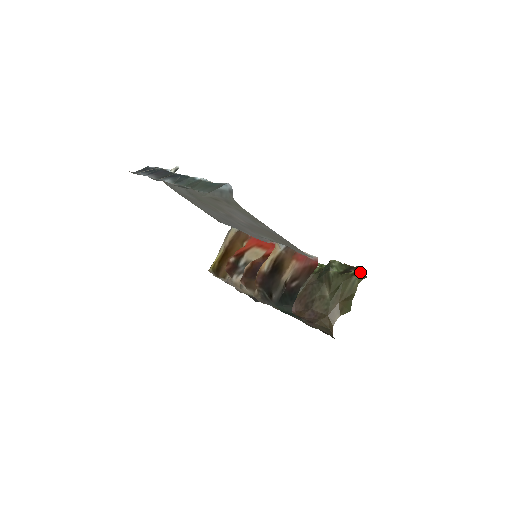
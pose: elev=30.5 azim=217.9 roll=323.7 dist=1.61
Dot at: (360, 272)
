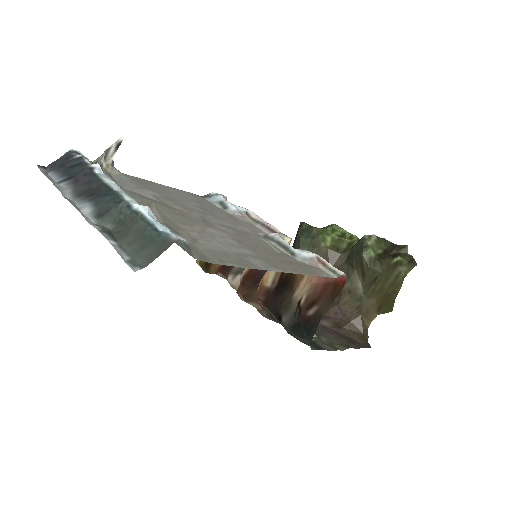
Dot at: (407, 256)
